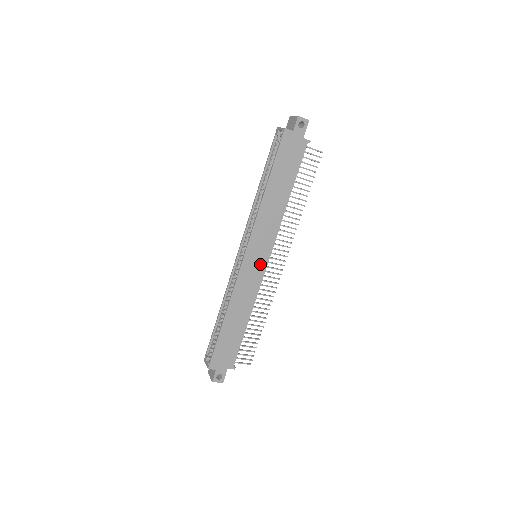
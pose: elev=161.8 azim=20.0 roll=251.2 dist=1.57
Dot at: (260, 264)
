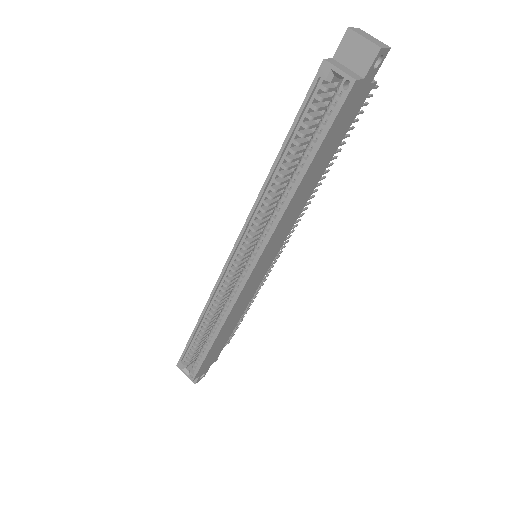
Dot at: (265, 268)
